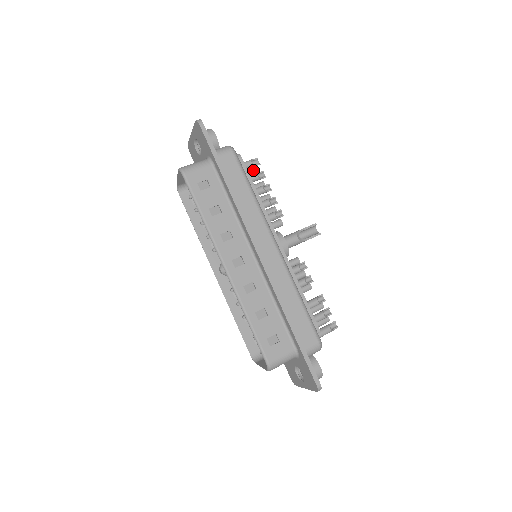
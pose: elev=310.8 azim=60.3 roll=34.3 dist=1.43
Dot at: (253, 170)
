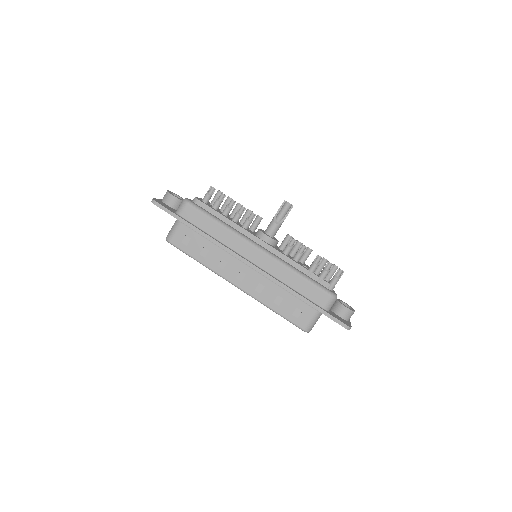
Dot at: (216, 194)
